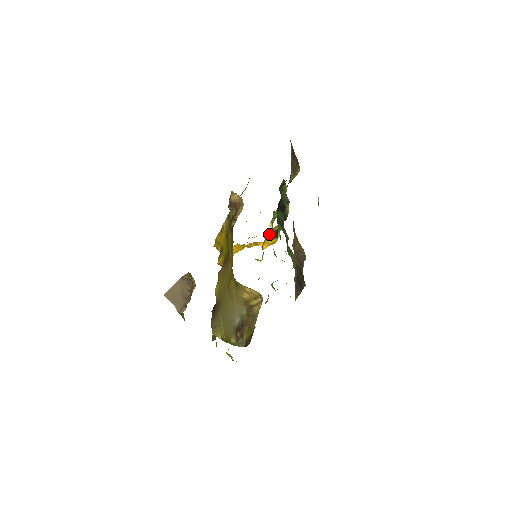
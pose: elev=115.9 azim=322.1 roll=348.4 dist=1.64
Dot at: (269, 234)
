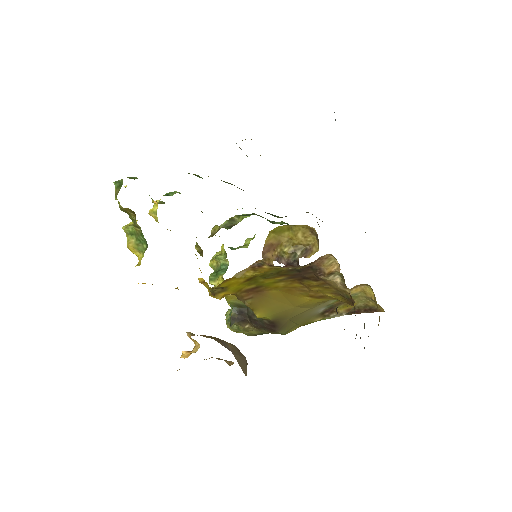
Dot at: occluded
